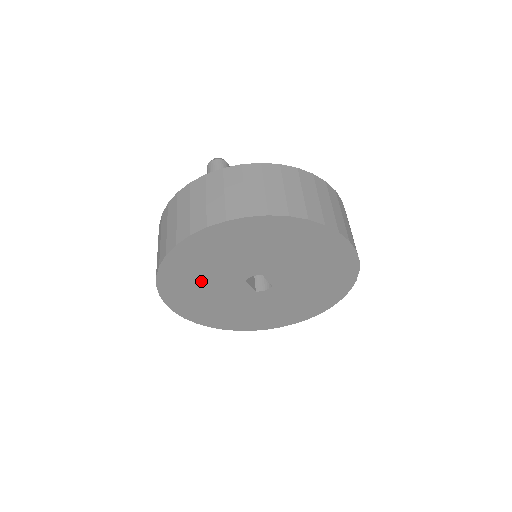
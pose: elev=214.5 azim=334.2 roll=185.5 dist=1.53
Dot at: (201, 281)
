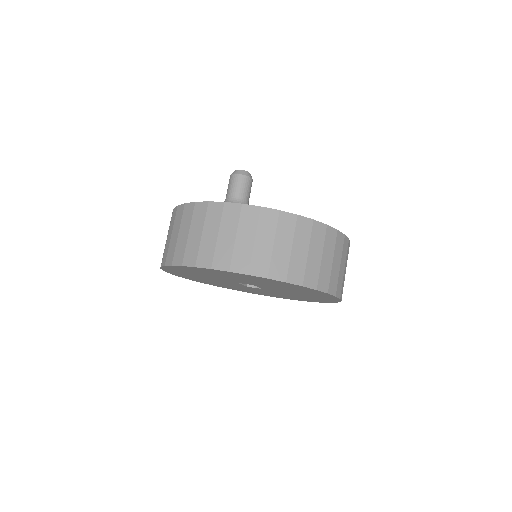
Dot at: (200, 275)
